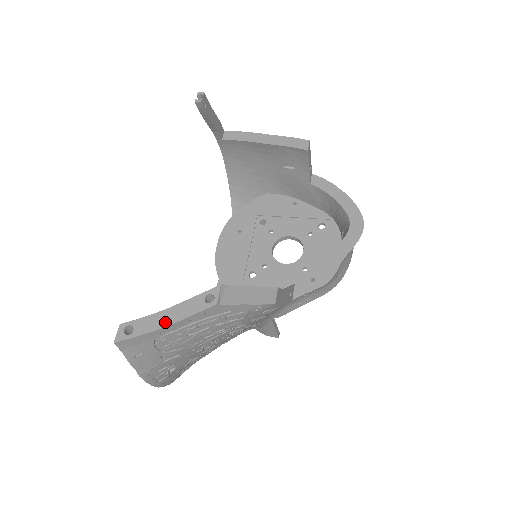
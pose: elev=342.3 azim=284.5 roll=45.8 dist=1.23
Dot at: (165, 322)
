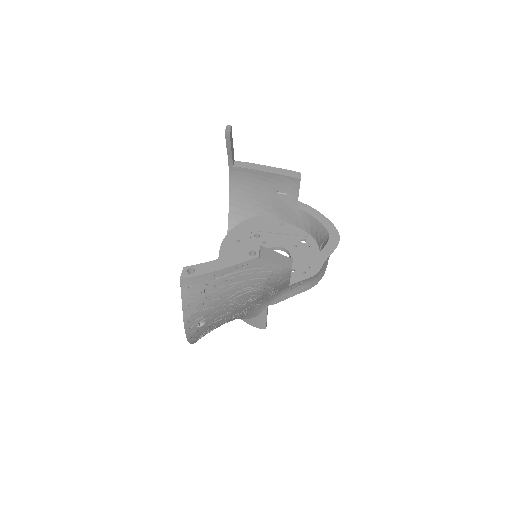
Dot at: (220, 267)
